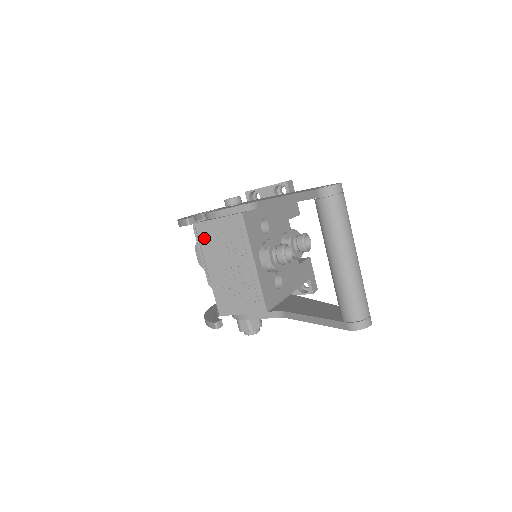
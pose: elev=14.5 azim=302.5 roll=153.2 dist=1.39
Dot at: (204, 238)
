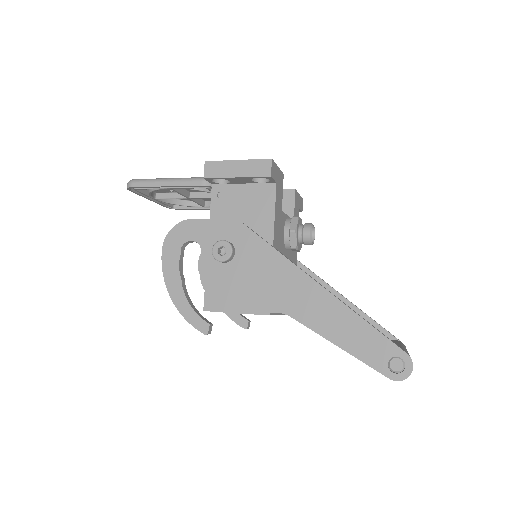
Dot at: occluded
